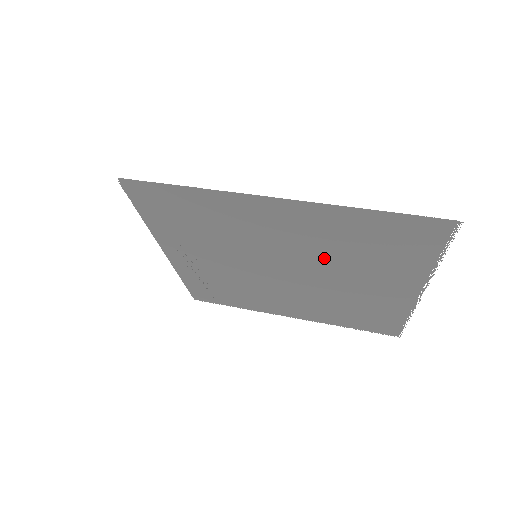
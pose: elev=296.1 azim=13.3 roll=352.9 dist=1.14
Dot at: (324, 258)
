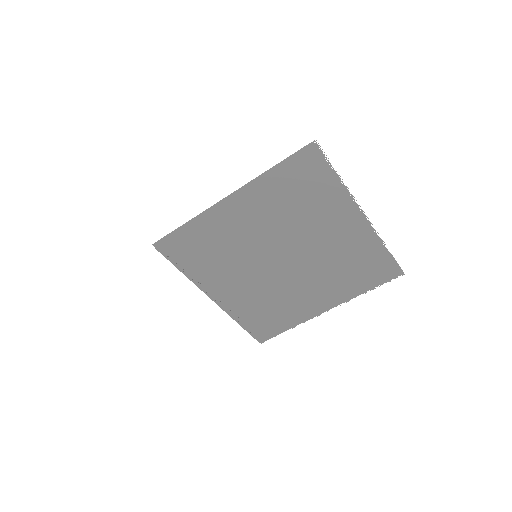
Dot at: (288, 226)
